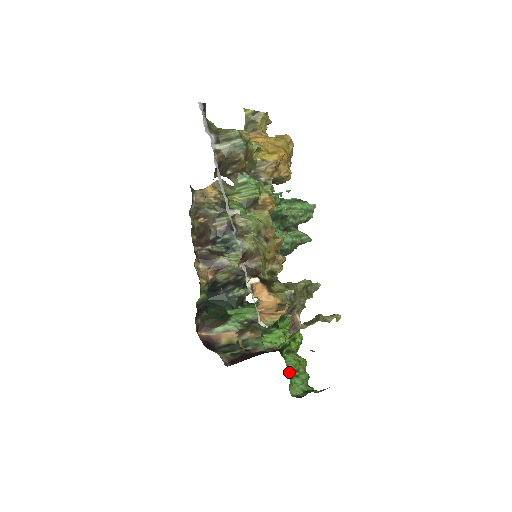
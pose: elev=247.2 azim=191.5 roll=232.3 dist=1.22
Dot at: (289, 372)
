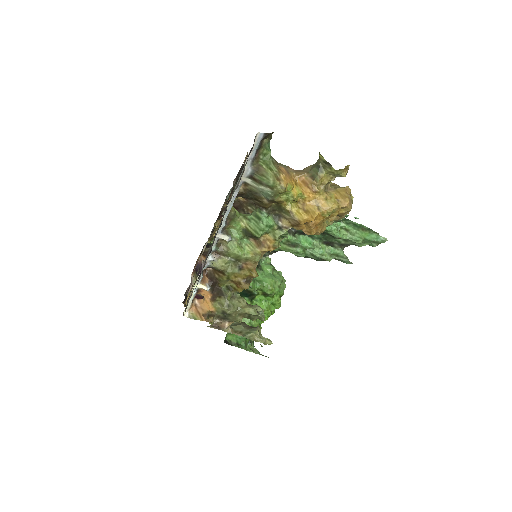
Dot at: occluded
